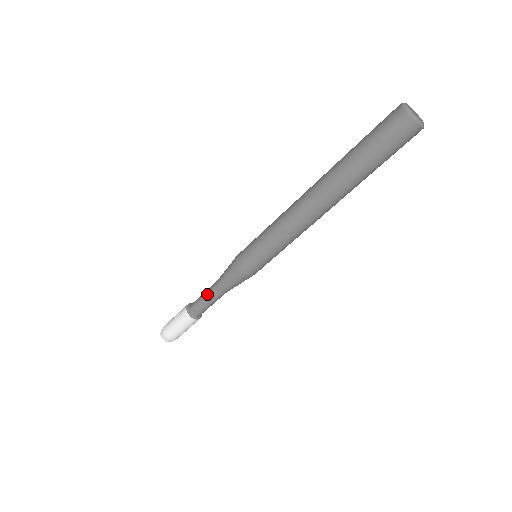
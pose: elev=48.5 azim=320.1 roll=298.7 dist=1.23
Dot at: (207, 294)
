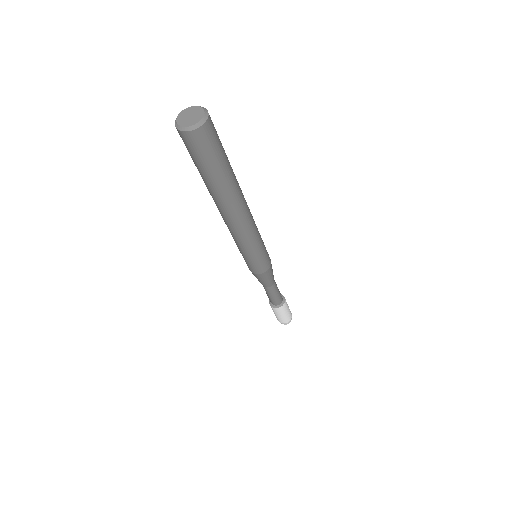
Dot at: (268, 293)
